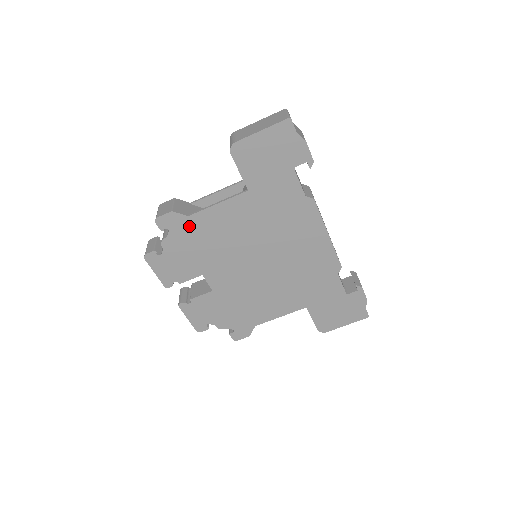
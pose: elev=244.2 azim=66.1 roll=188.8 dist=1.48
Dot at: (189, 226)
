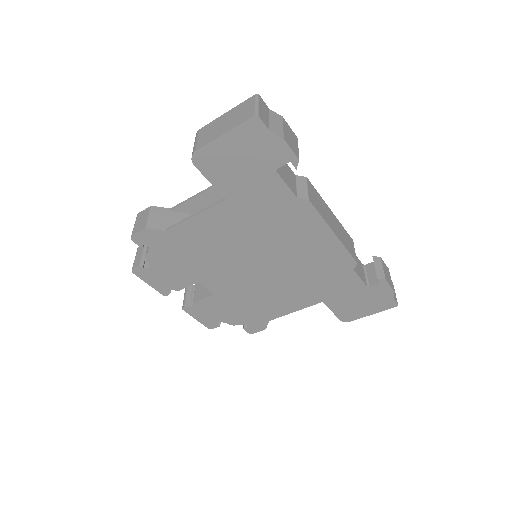
Dot at: (169, 240)
